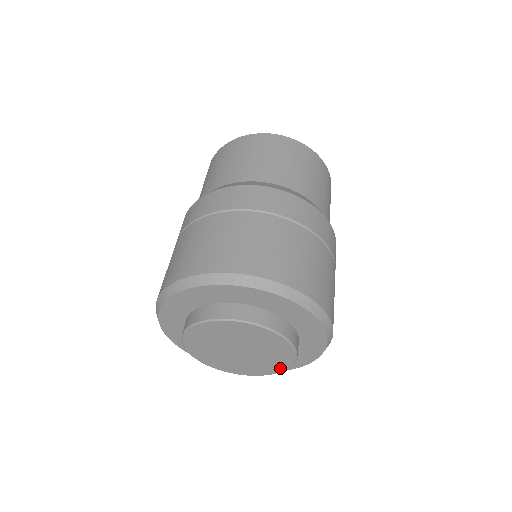
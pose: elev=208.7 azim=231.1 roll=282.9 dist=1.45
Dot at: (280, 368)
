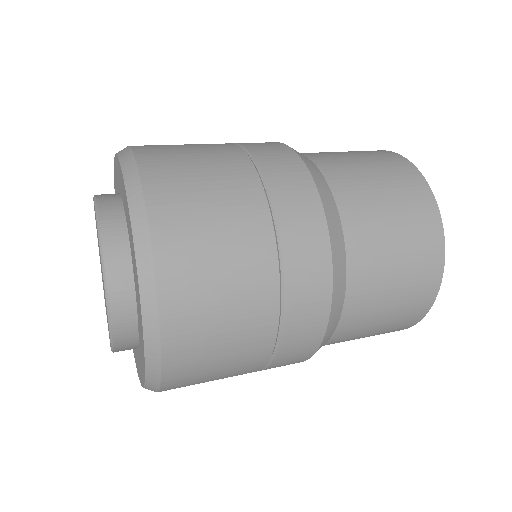
Dot at: (101, 256)
